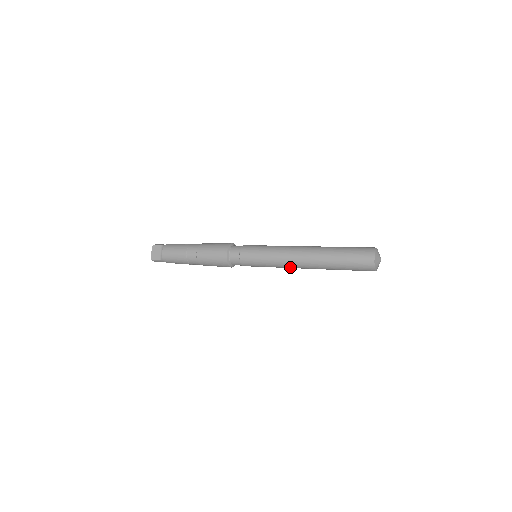
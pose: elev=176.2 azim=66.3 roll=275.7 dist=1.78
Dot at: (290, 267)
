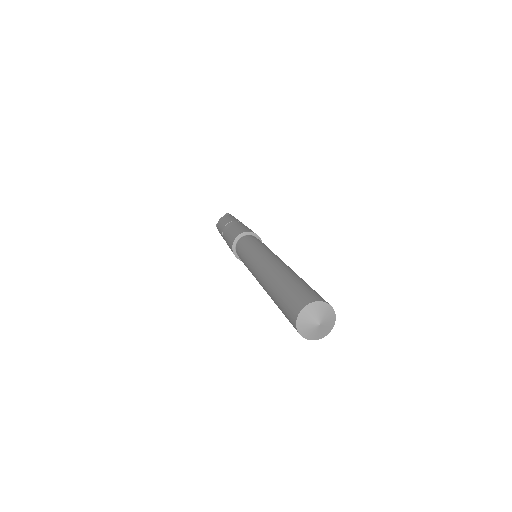
Dot at: occluded
